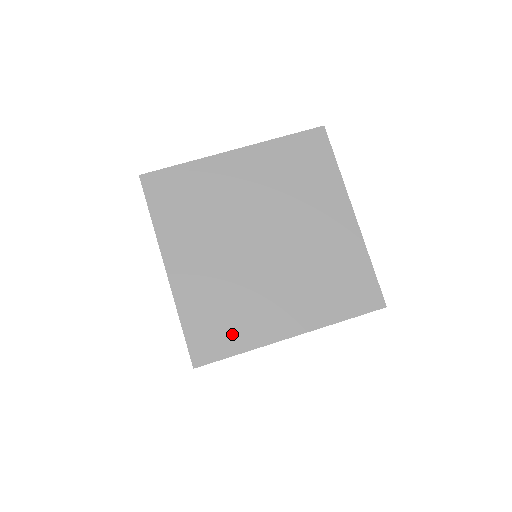
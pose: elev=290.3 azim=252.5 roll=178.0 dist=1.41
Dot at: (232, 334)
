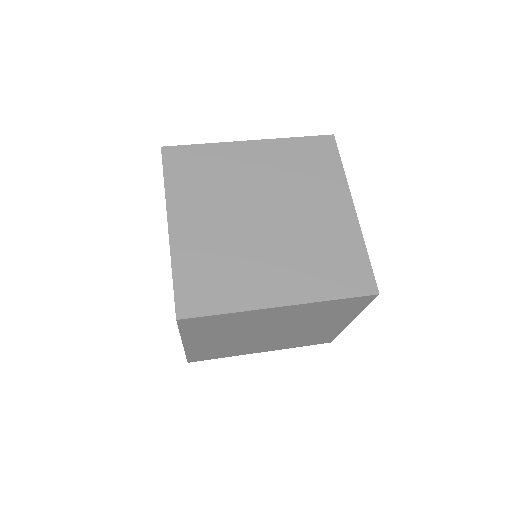
Dot at: (221, 294)
